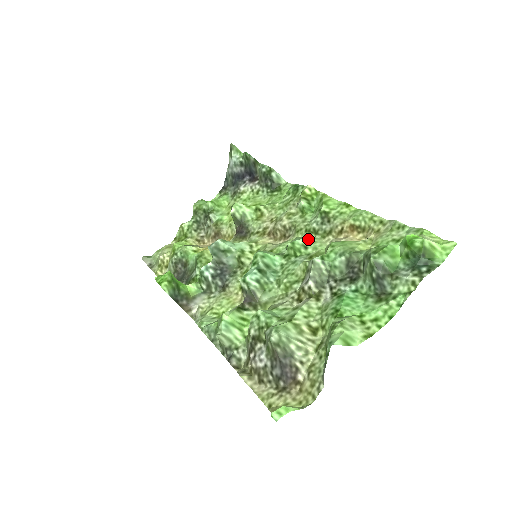
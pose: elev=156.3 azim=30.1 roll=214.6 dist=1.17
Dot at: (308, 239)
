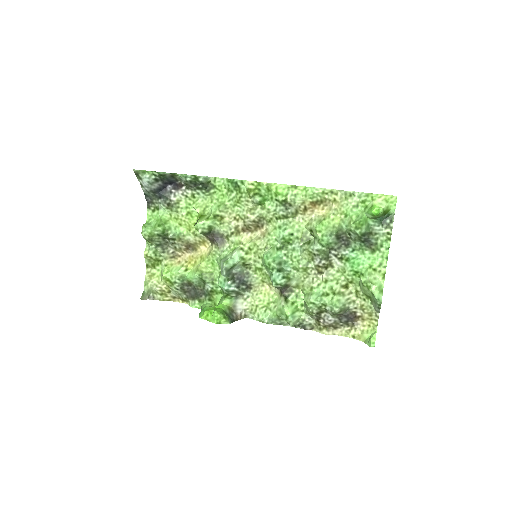
Dot at: (288, 227)
